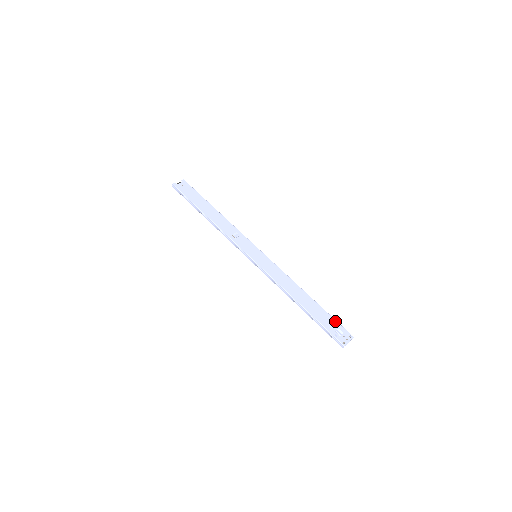
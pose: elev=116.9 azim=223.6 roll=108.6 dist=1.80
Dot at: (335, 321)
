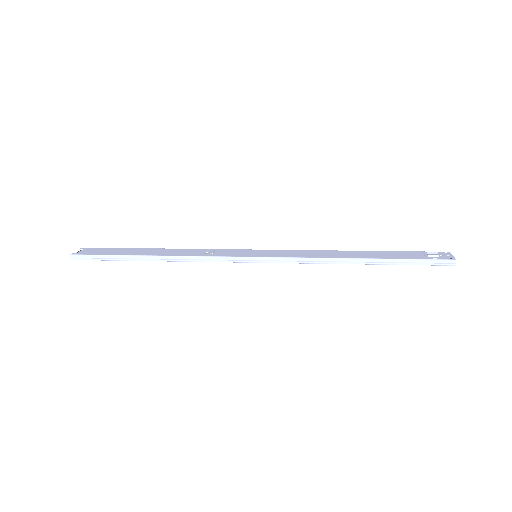
Dot at: (413, 252)
